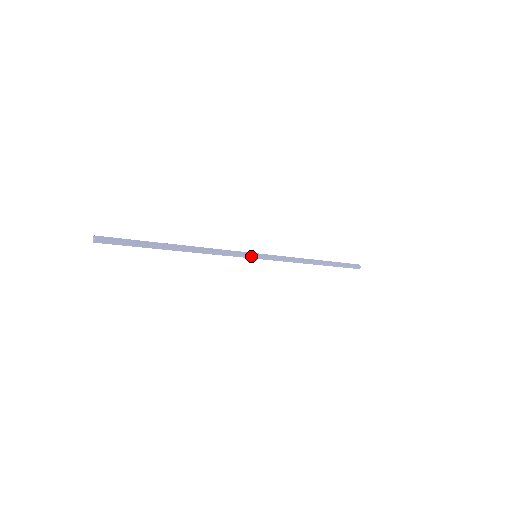
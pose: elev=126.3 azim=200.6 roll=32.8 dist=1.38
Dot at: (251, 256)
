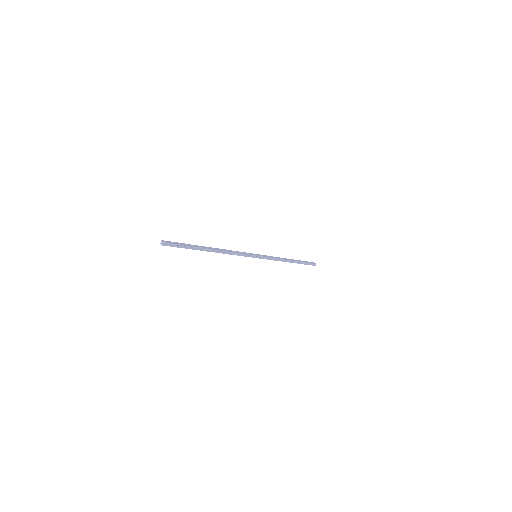
Dot at: (254, 256)
